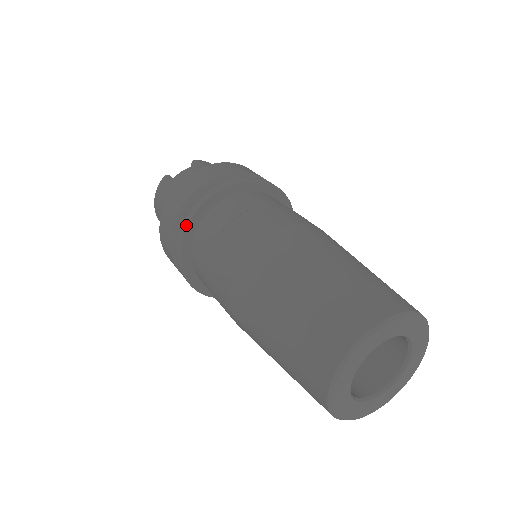
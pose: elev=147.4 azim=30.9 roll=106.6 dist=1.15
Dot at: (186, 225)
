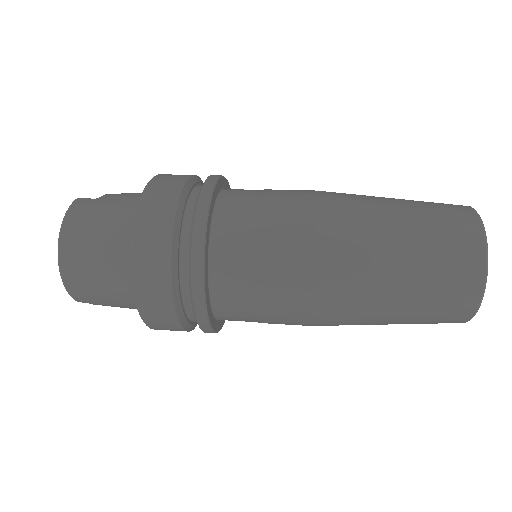
Dot at: (211, 192)
